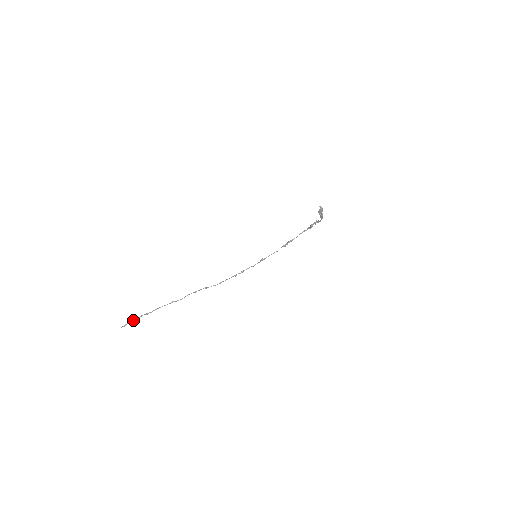
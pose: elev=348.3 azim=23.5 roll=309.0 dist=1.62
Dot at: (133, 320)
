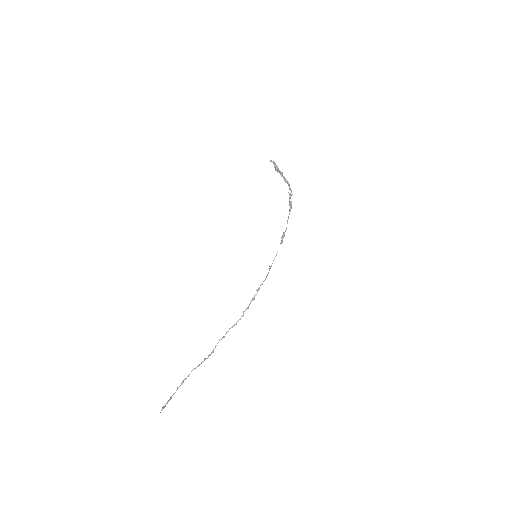
Dot at: (170, 397)
